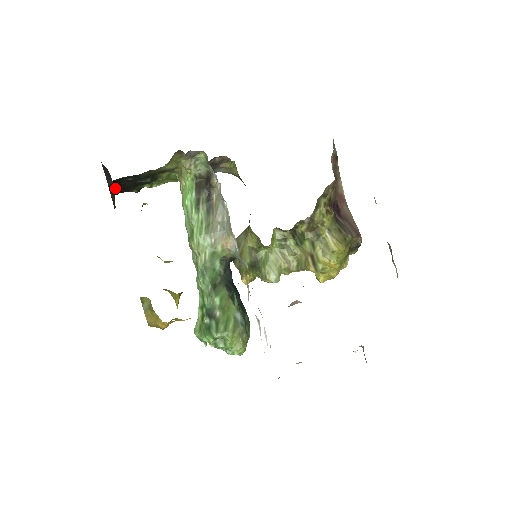
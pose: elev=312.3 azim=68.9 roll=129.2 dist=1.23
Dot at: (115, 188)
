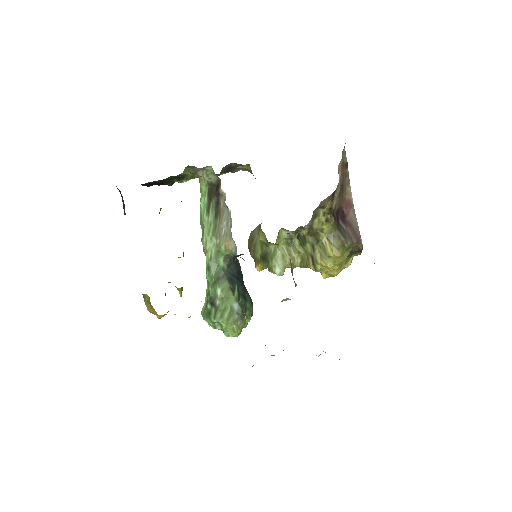
Dot at: (149, 185)
